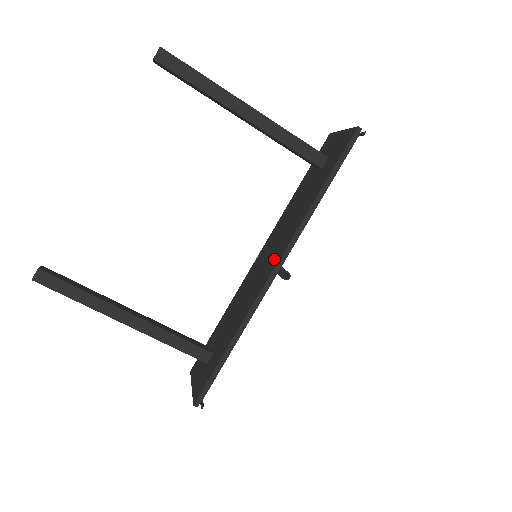
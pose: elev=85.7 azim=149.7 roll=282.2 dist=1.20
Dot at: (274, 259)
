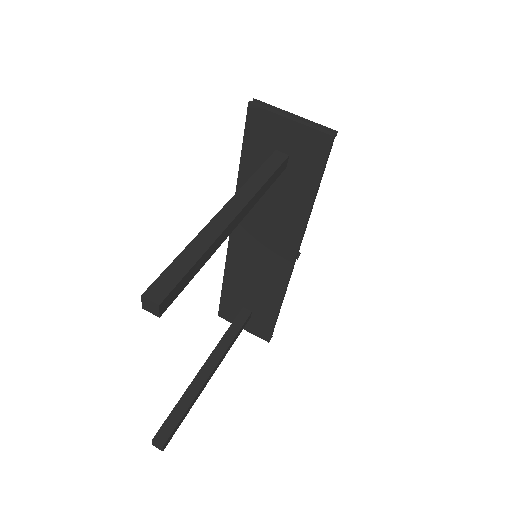
Dot at: (282, 254)
